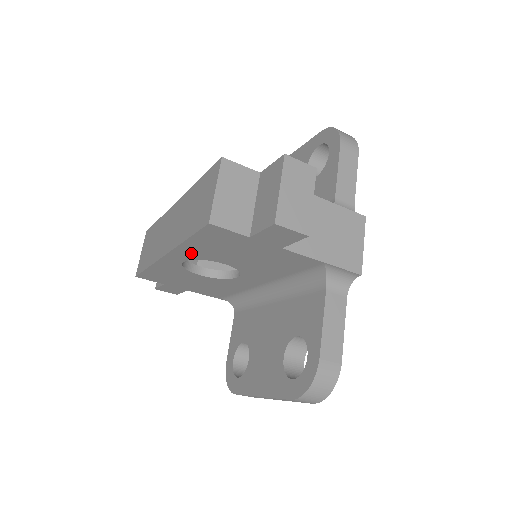
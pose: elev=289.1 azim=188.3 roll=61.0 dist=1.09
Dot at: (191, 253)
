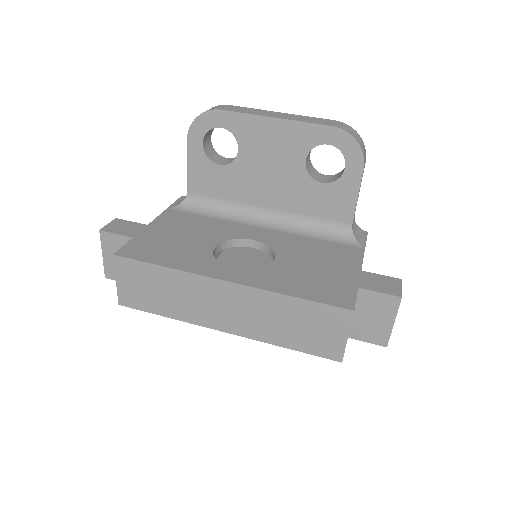
Dot at: occluded
